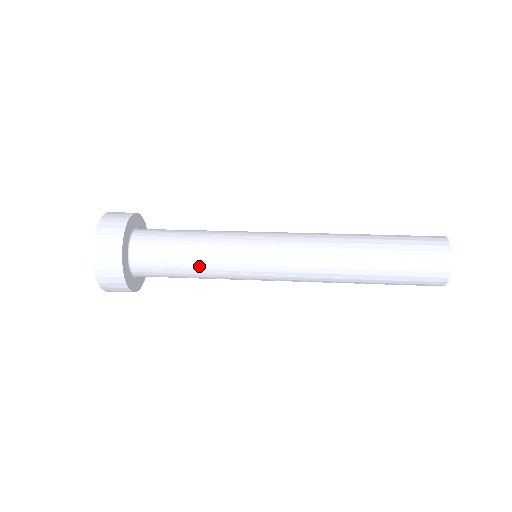
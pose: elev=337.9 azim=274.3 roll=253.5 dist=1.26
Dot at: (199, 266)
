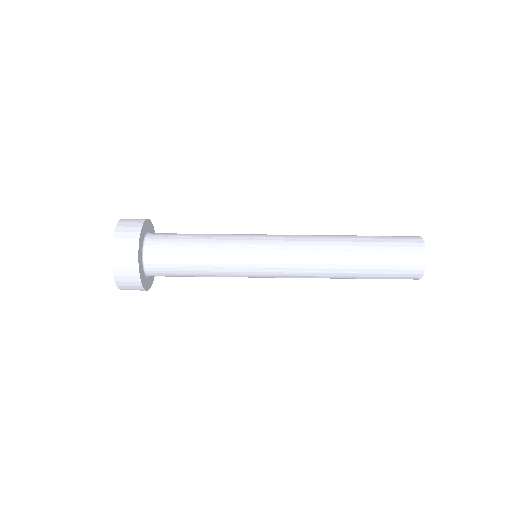
Dot at: (206, 252)
